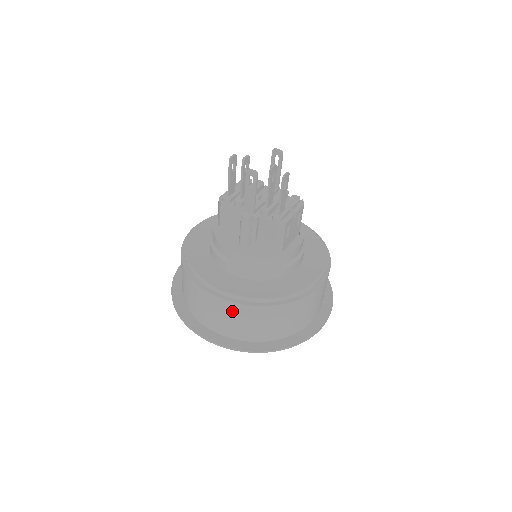
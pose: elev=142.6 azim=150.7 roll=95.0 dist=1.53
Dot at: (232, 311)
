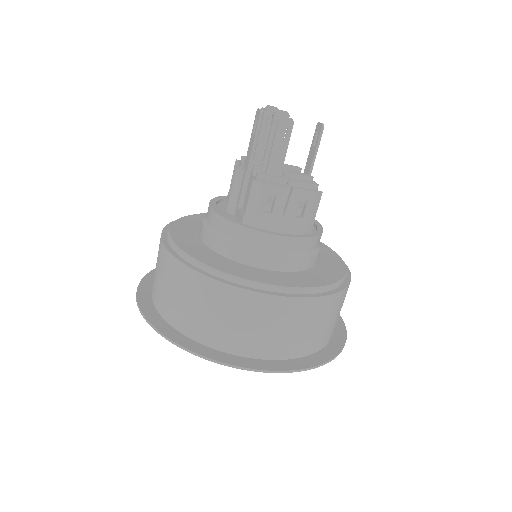
Dot at: (163, 261)
